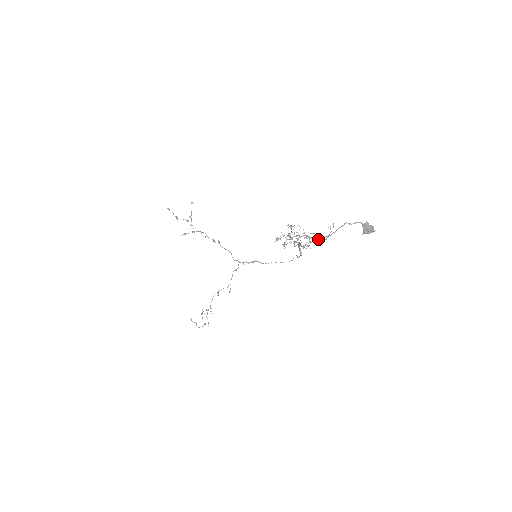
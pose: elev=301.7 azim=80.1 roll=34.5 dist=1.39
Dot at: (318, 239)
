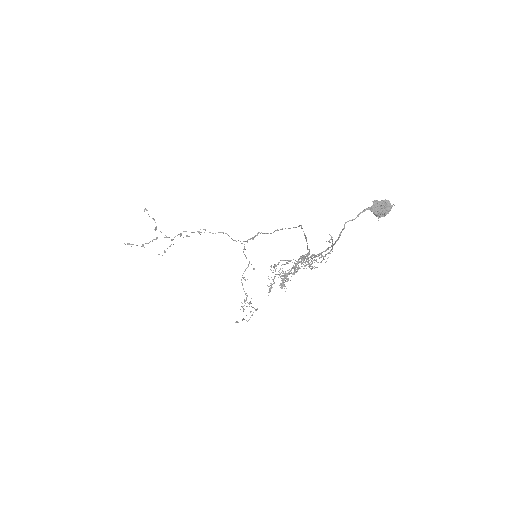
Dot at: (321, 254)
